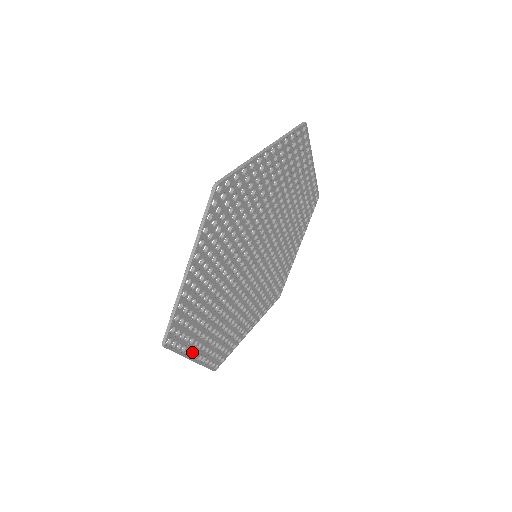
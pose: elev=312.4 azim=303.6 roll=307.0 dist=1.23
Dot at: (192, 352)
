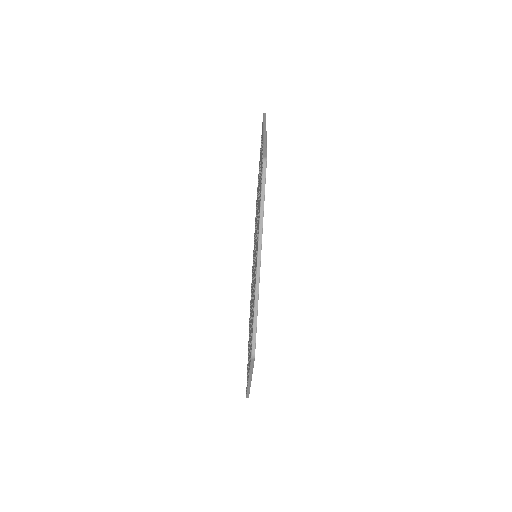
Dot at: occluded
